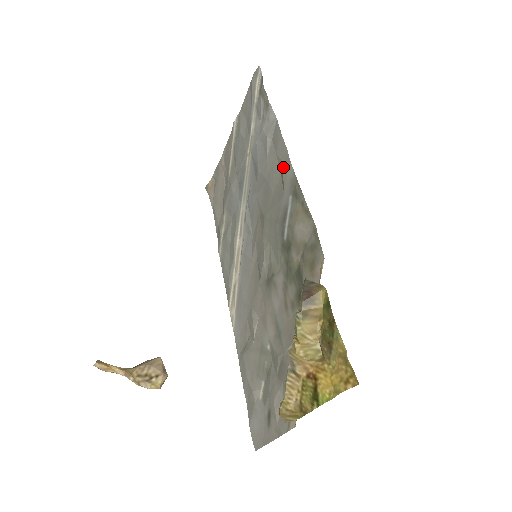
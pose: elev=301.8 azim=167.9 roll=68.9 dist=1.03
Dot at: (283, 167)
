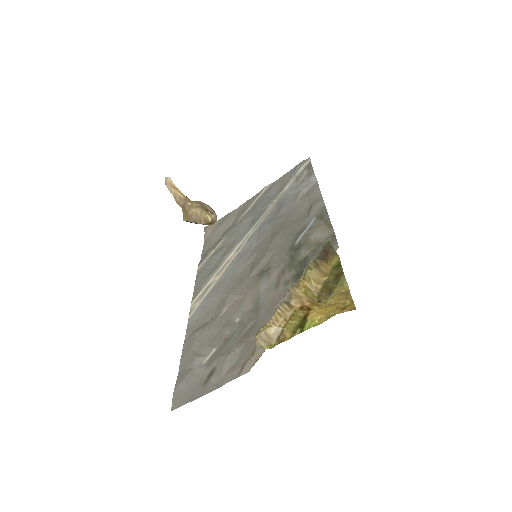
Dot at: (314, 202)
